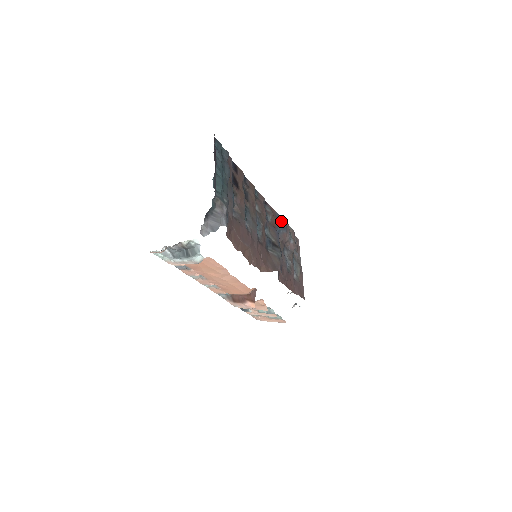
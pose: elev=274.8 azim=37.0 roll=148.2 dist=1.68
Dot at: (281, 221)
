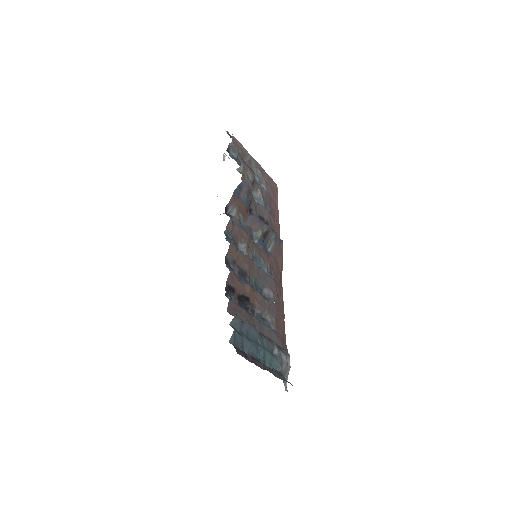
Dot at: (241, 191)
